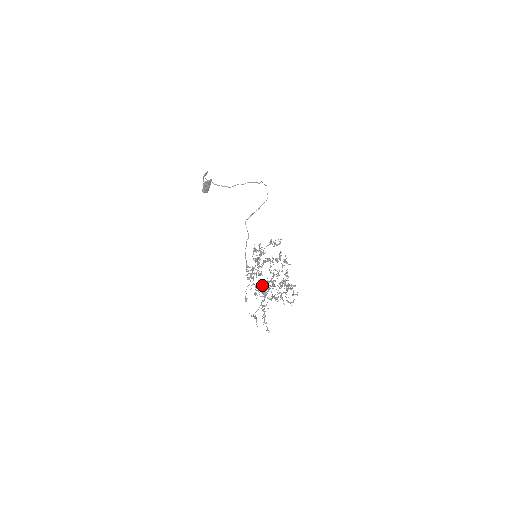
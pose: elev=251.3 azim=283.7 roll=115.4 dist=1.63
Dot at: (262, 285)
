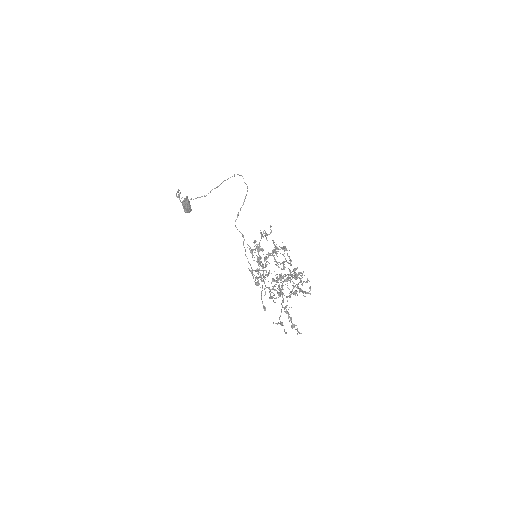
Dot at: occluded
